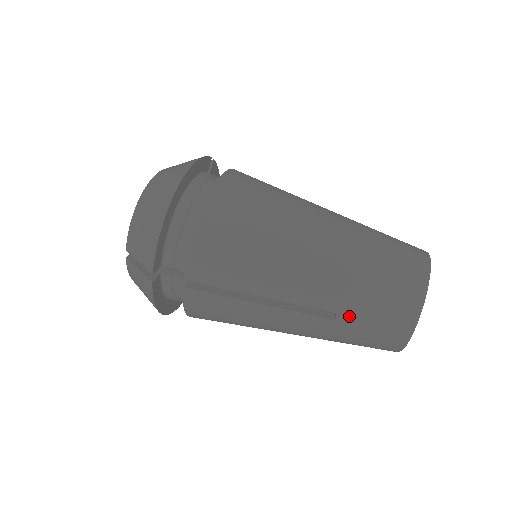
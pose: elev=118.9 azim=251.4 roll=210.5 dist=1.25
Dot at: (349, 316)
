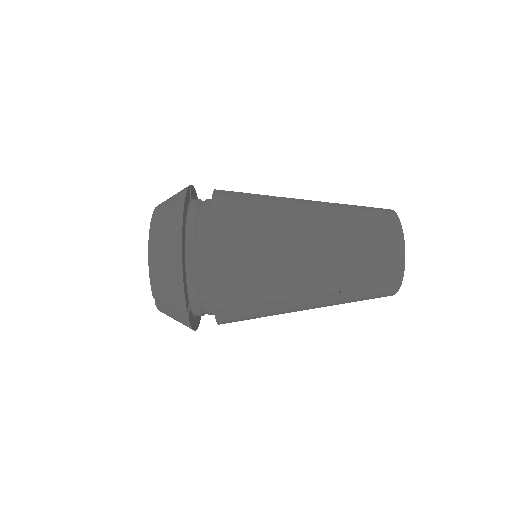
Dot at: (351, 290)
